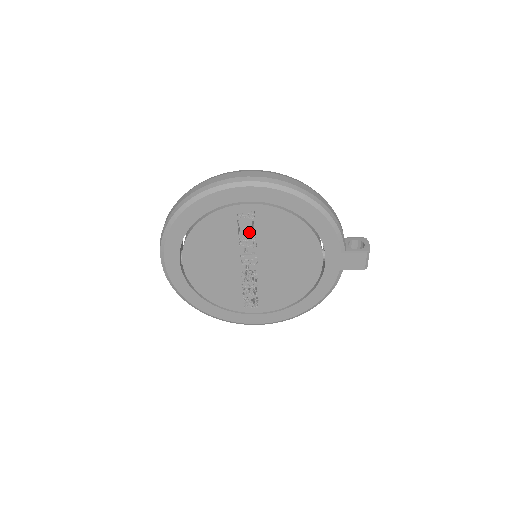
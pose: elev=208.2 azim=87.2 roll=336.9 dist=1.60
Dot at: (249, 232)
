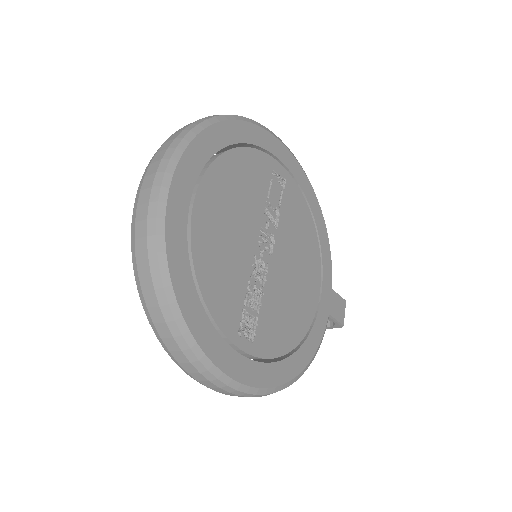
Dot at: (276, 202)
